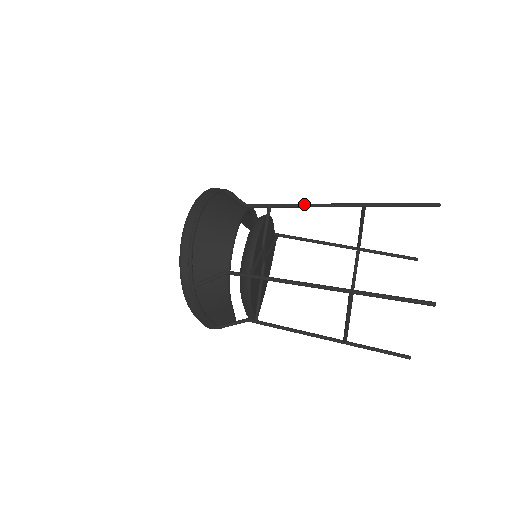
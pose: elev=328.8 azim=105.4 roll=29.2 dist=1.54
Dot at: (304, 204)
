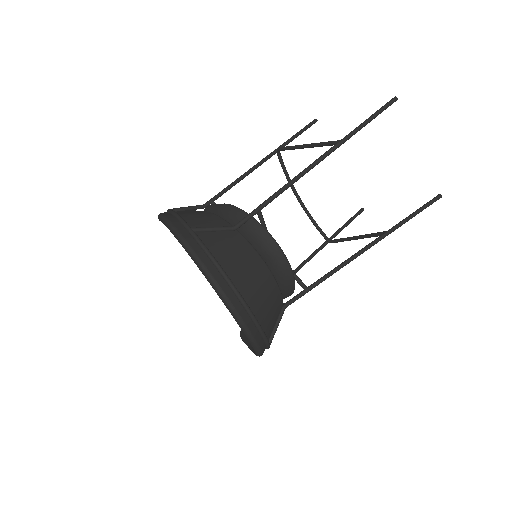
Dot at: (292, 182)
